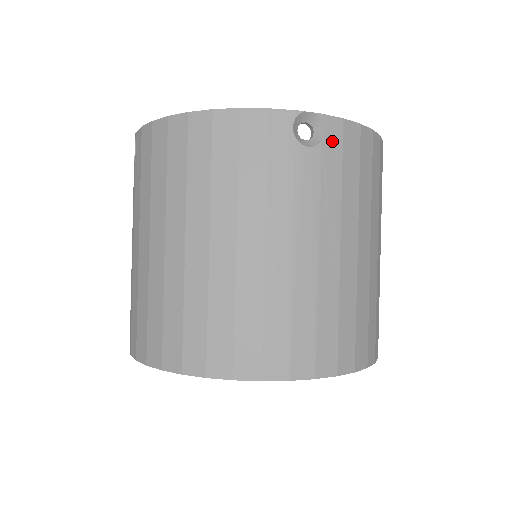
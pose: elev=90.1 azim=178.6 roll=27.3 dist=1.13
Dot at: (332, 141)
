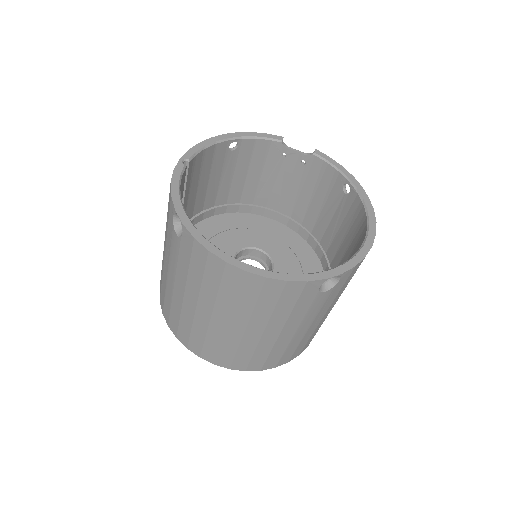
Dot at: (342, 281)
